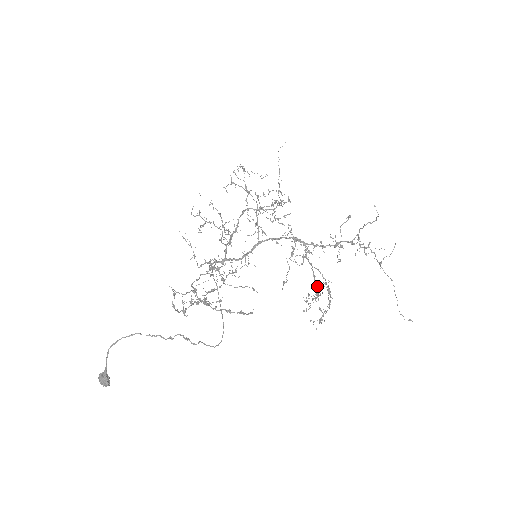
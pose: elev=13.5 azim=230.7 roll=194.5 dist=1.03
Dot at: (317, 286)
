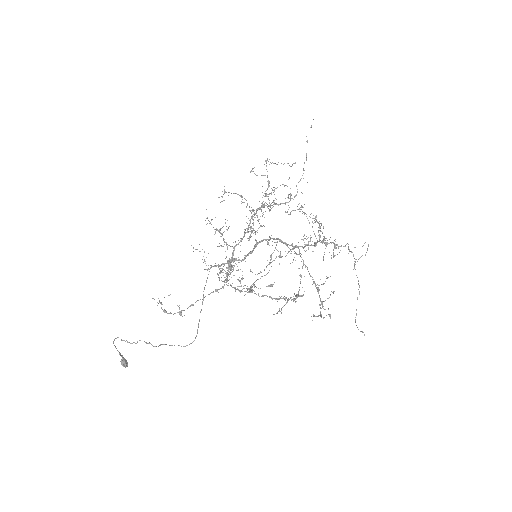
Dot at: occluded
